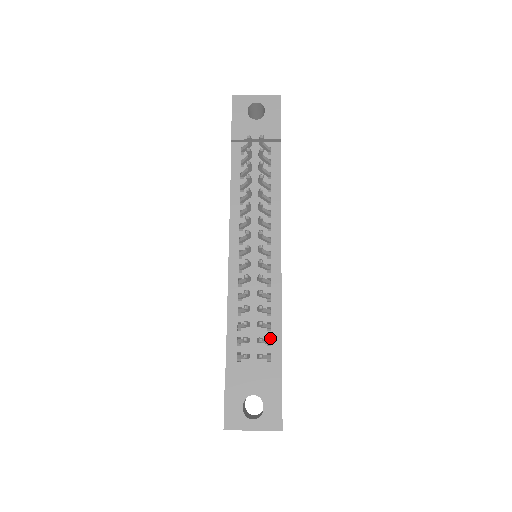
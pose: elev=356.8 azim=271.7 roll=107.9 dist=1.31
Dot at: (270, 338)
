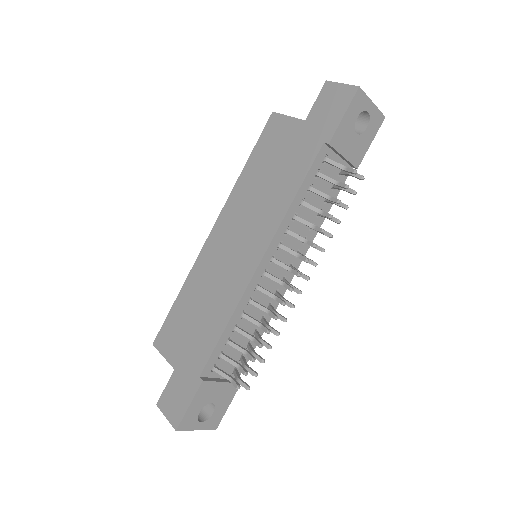
Dot at: occluded
